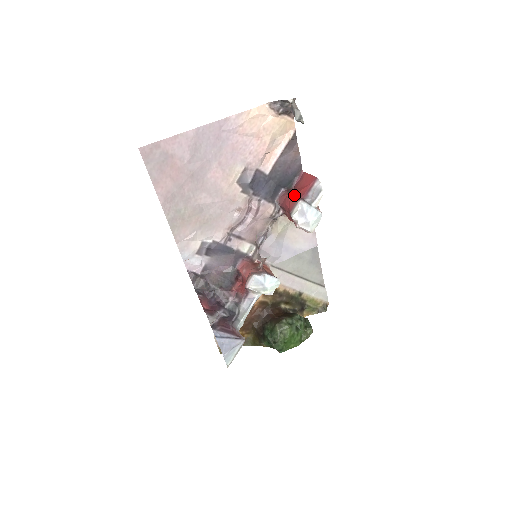
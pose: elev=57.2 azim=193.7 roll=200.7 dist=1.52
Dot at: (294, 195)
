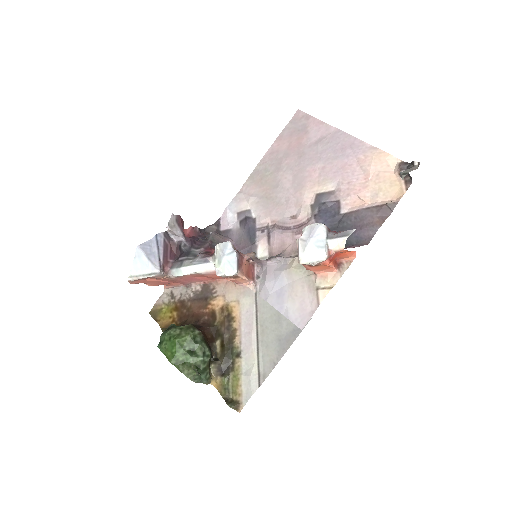
Dot at: occluded
